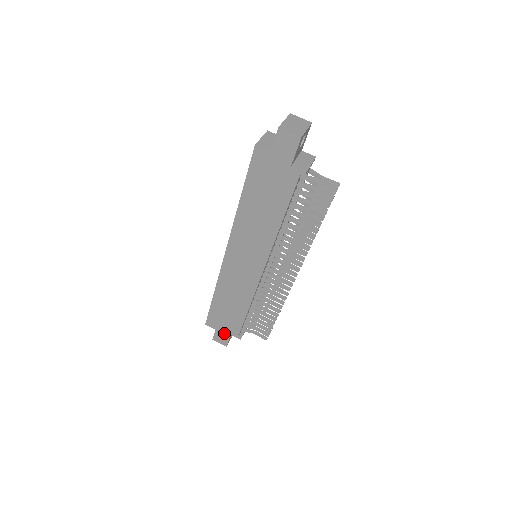
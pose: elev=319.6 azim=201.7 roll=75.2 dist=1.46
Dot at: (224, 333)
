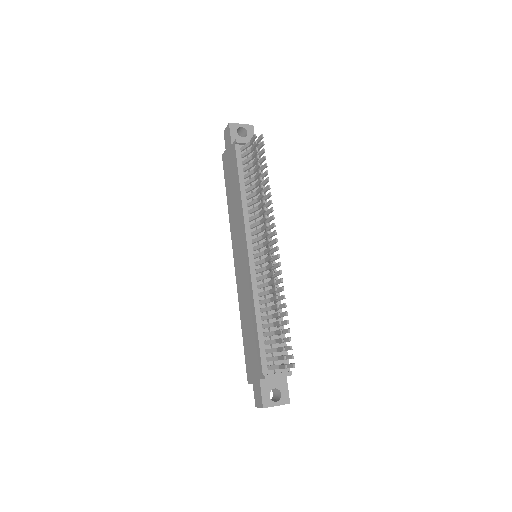
Dot at: (257, 383)
